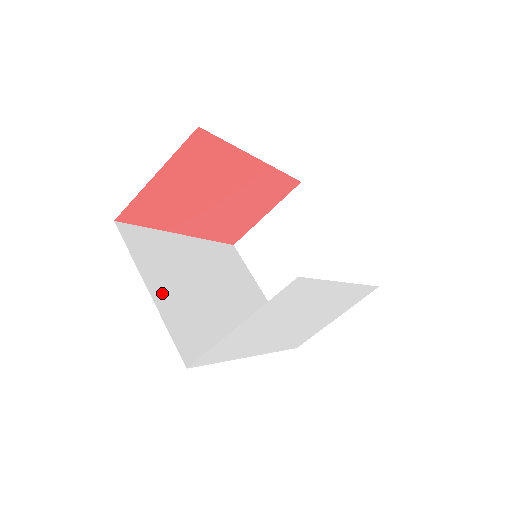
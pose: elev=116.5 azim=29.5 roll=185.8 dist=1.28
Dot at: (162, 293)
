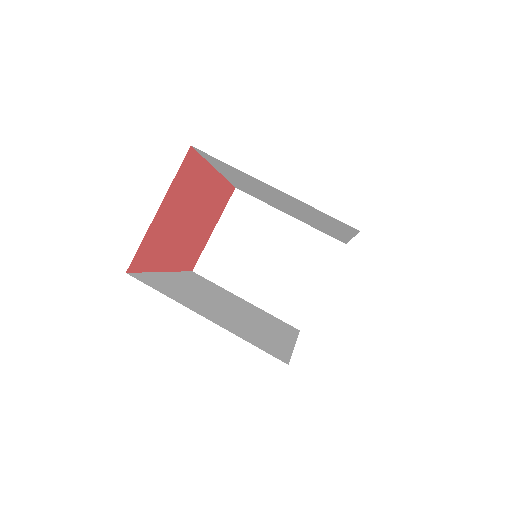
Dot at: (213, 318)
